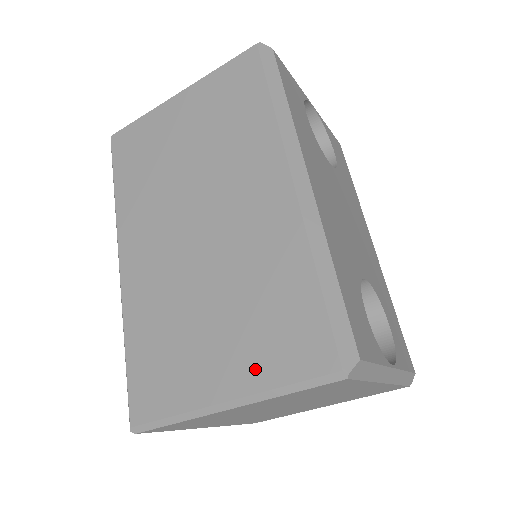
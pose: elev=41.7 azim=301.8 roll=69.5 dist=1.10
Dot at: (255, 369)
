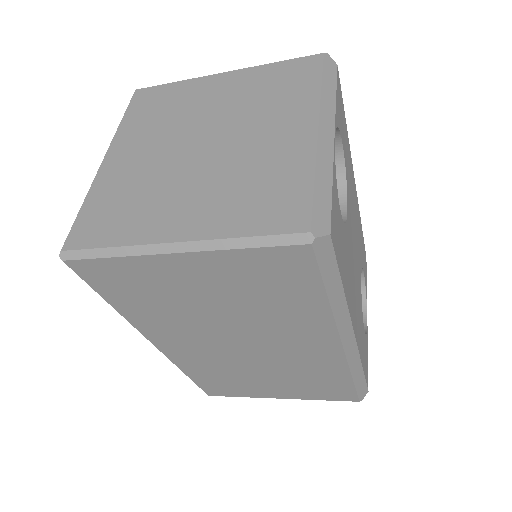
Dot at: (302, 395)
